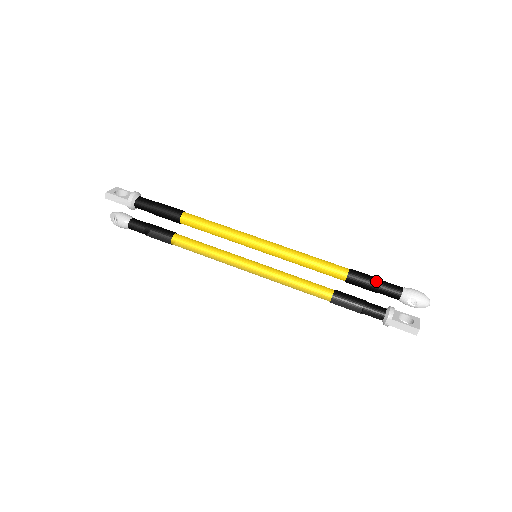
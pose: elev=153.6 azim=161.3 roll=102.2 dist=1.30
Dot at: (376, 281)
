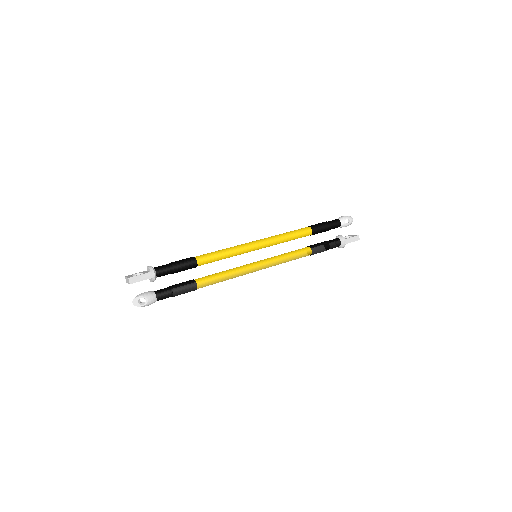
Dot at: (325, 223)
